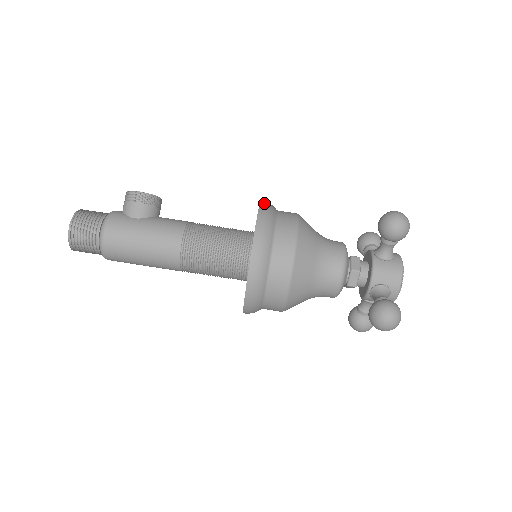
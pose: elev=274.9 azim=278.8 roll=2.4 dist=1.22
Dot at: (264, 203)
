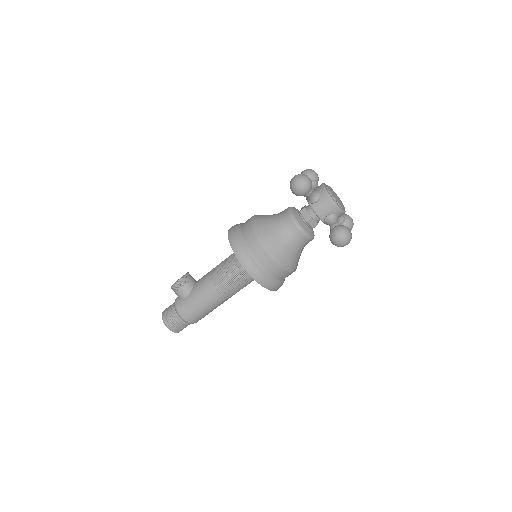
Dot at: (230, 235)
